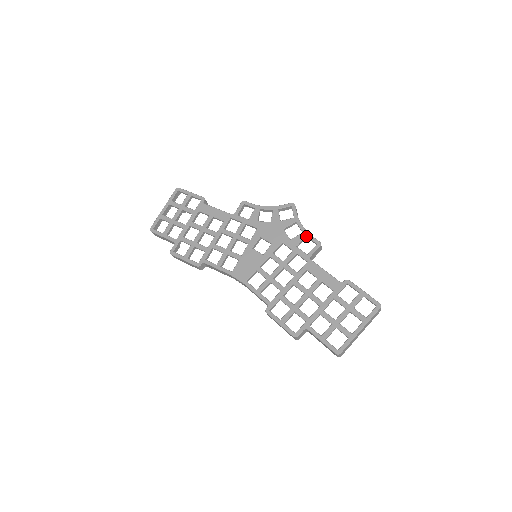
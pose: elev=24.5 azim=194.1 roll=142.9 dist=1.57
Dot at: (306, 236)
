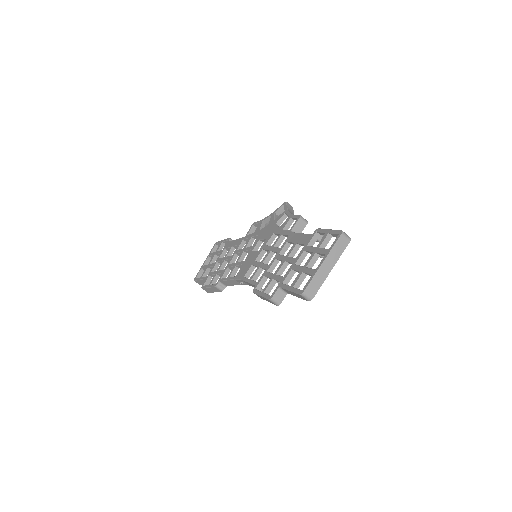
Dot at: (291, 218)
